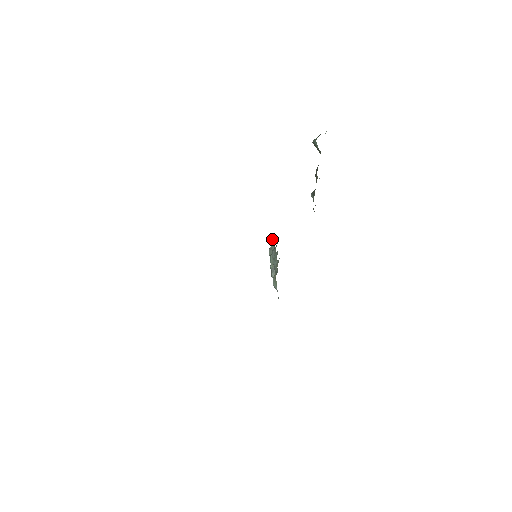
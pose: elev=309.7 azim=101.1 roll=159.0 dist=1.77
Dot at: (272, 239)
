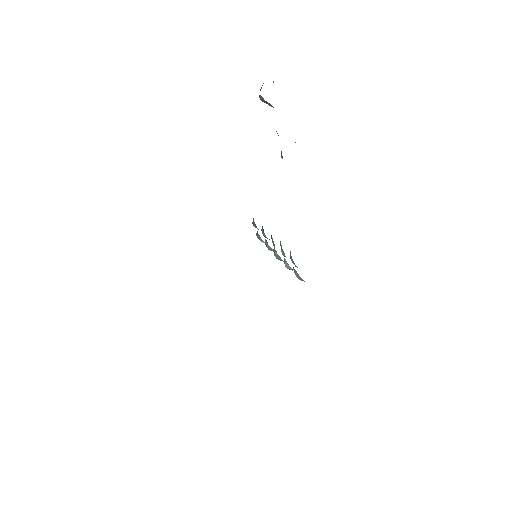
Dot at: (254, 223)
